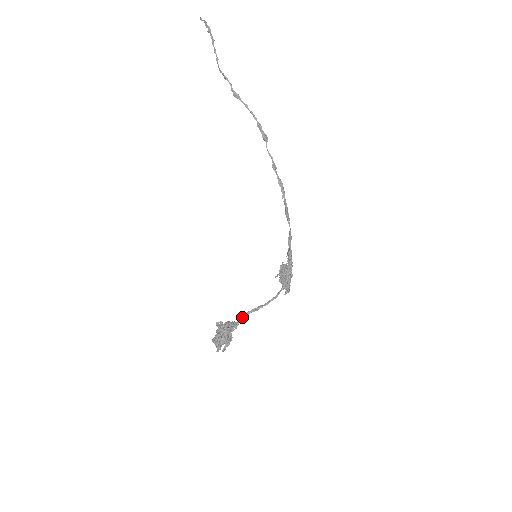
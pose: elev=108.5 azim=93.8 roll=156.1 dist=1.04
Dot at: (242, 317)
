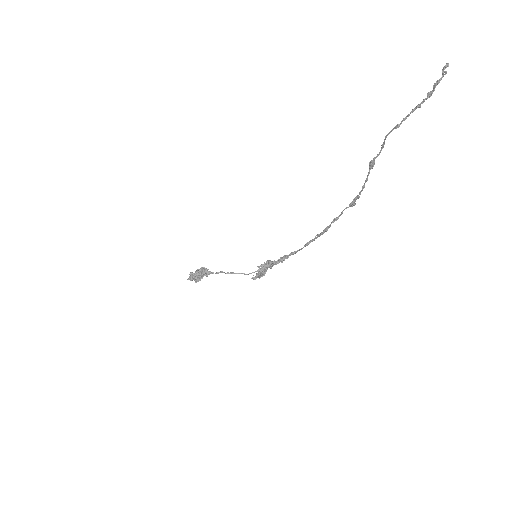
Dot at: (216, 273)
